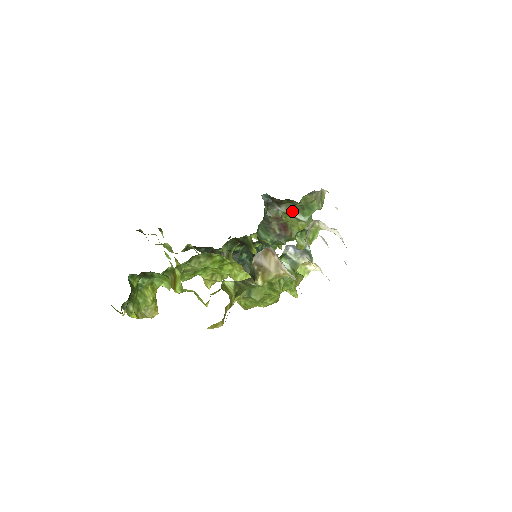
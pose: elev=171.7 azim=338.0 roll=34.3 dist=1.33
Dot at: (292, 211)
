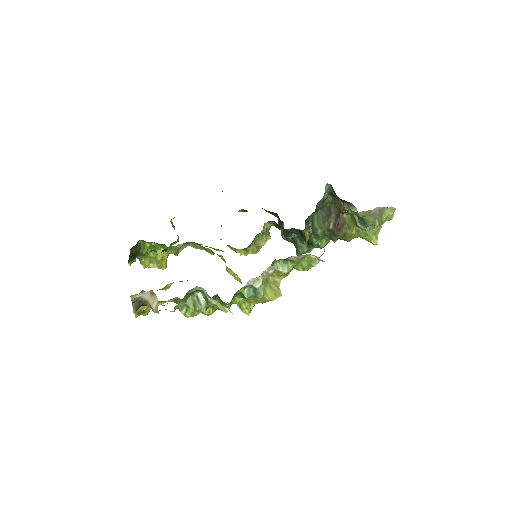
Dot at: occluded
